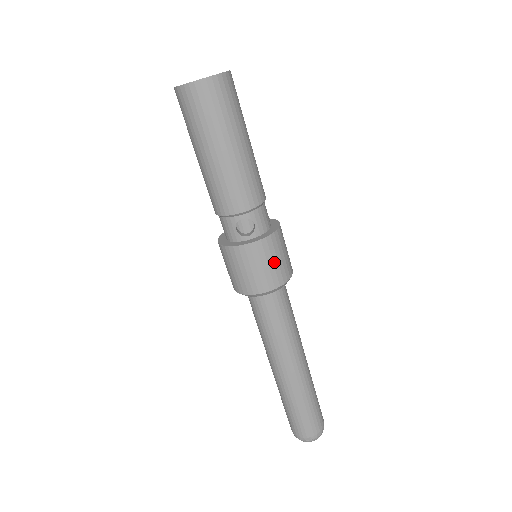
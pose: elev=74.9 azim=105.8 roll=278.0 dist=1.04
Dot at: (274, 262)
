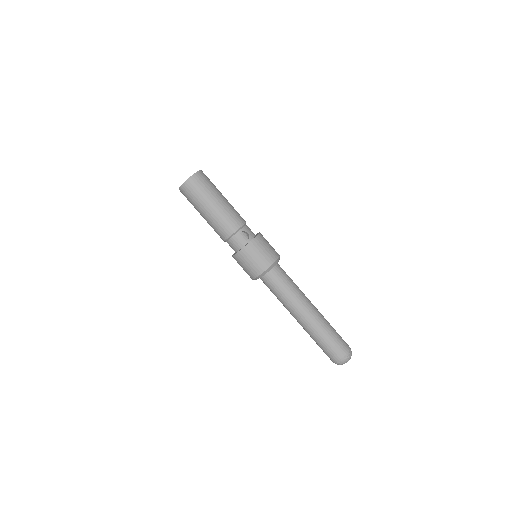
Dot at: (267, 247)
